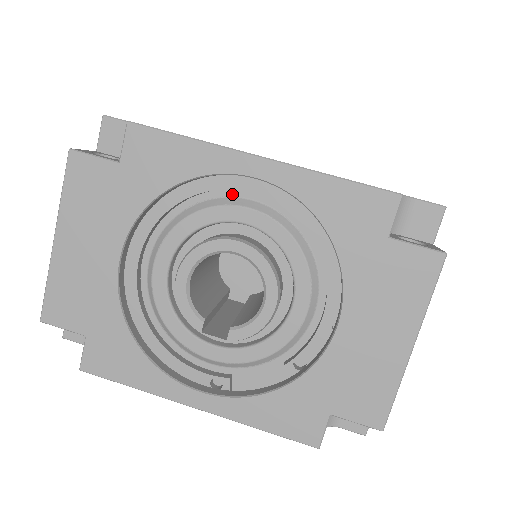
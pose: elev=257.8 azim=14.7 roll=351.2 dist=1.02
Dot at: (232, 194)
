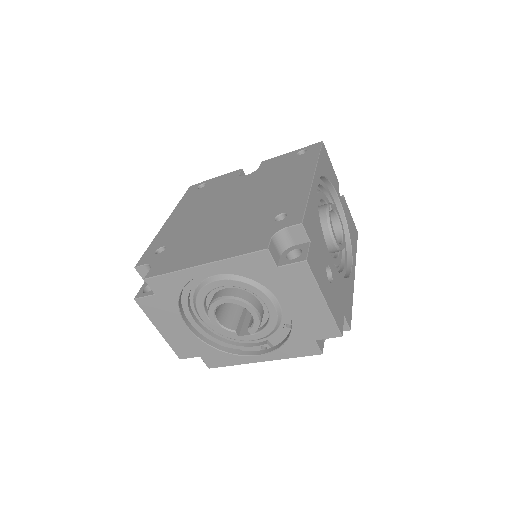
Dot at: (206, 277)
